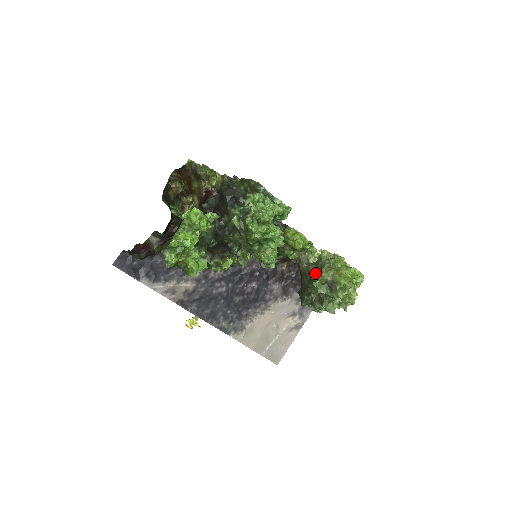
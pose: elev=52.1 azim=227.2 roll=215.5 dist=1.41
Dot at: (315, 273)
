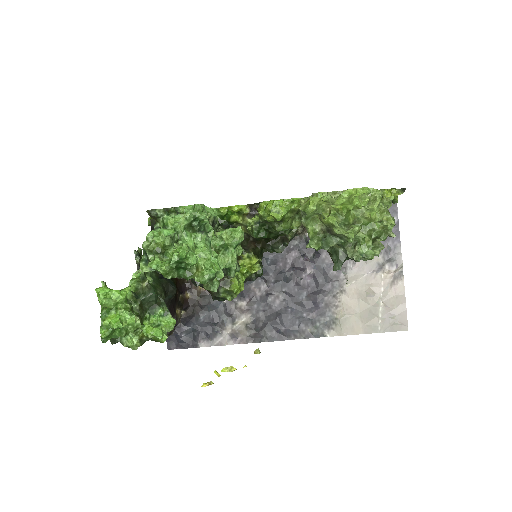
Dot at: occluded
